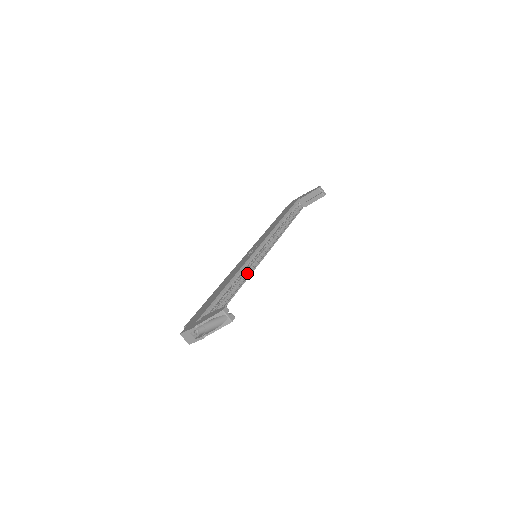
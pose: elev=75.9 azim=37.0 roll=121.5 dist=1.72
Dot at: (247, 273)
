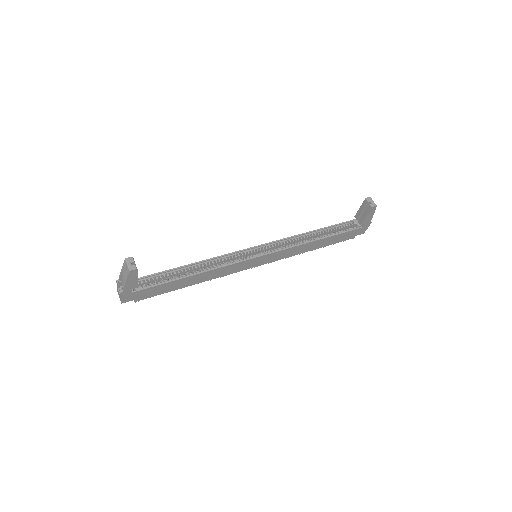
Dot at: (227, 264)
